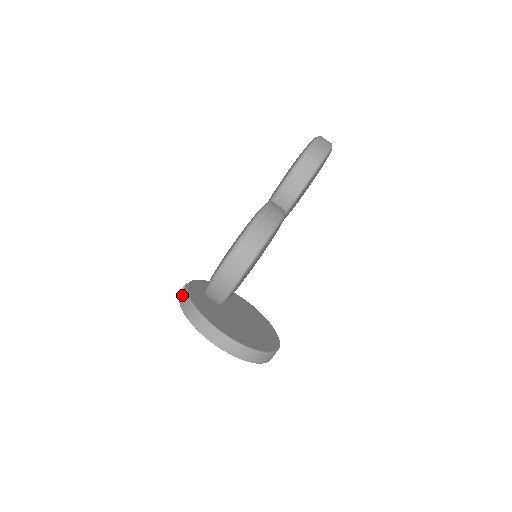
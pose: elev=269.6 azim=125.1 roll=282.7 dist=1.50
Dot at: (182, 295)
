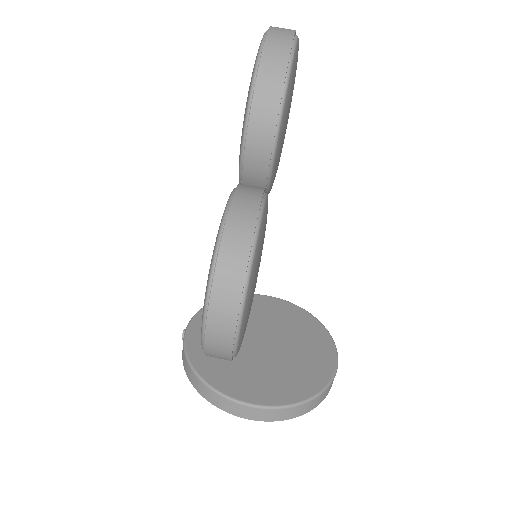
Dot at: (182, 356)
